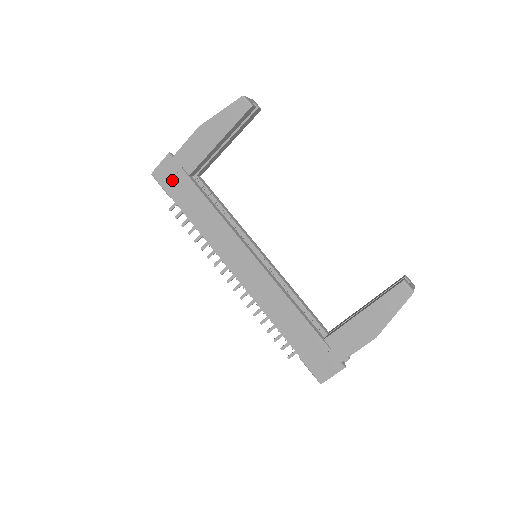
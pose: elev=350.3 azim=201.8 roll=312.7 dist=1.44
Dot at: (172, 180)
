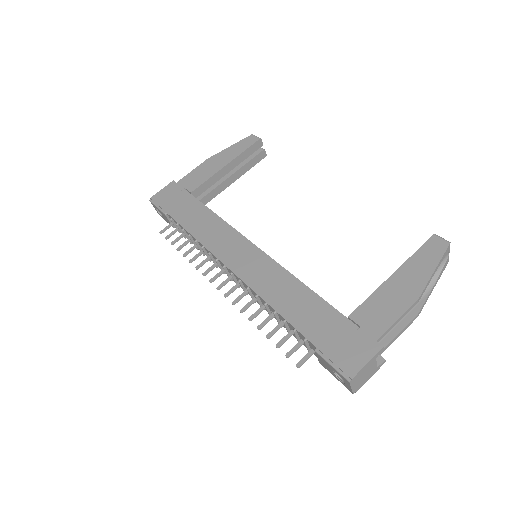
Dot at: (171, 199)
